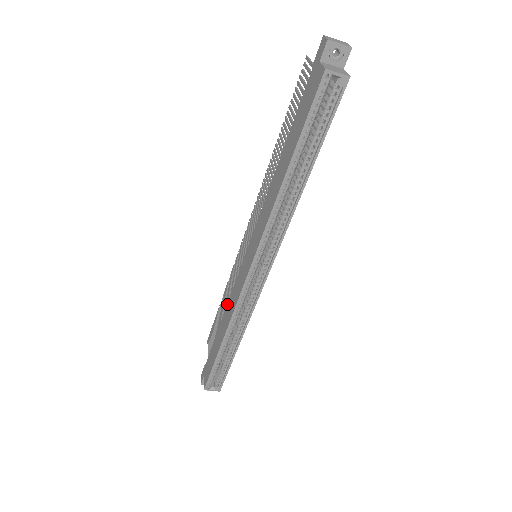
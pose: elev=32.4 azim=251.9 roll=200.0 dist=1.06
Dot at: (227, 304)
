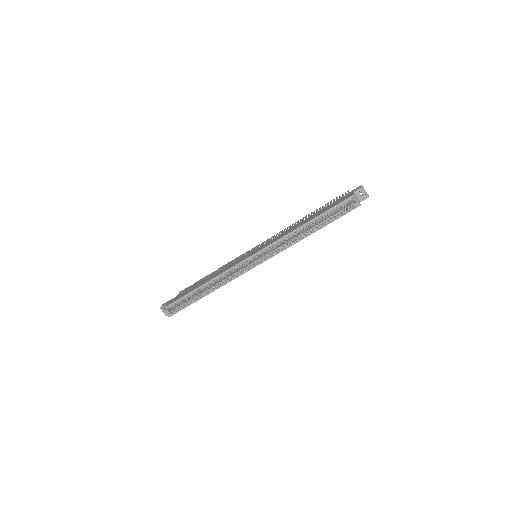
Dot at: (219, 271)
